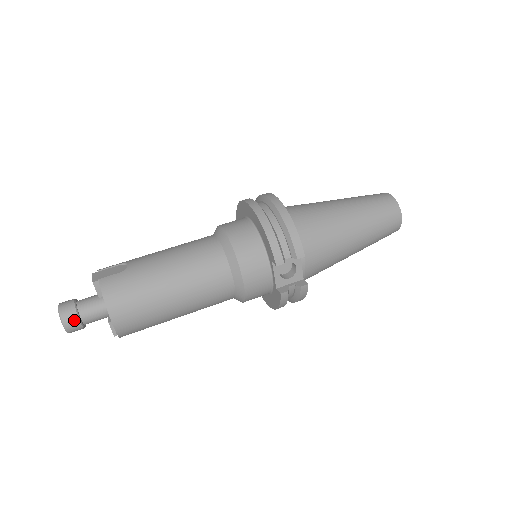
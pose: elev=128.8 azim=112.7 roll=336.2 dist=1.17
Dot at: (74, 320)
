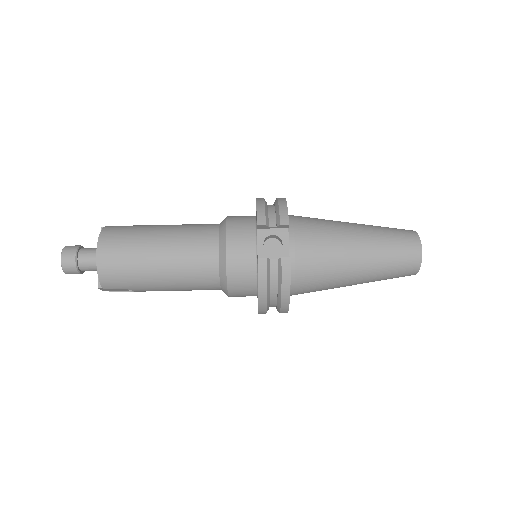
Dot at: (72, 253)
